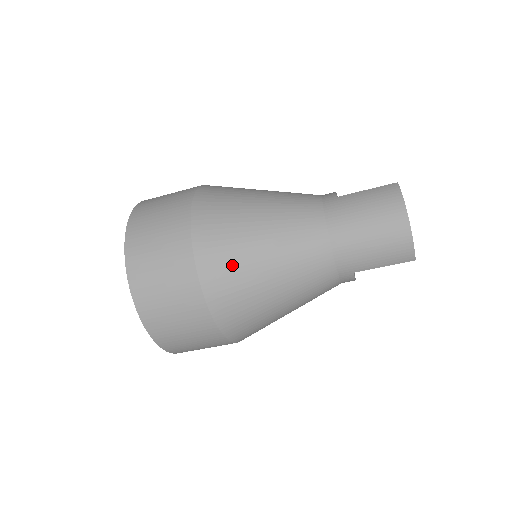
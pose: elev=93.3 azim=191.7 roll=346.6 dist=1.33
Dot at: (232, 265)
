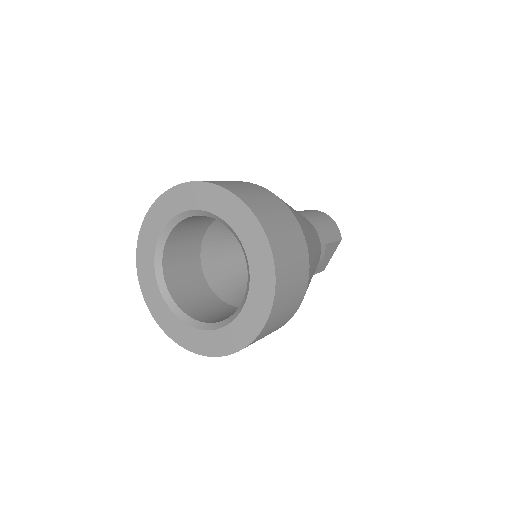
Dot at: occluded
